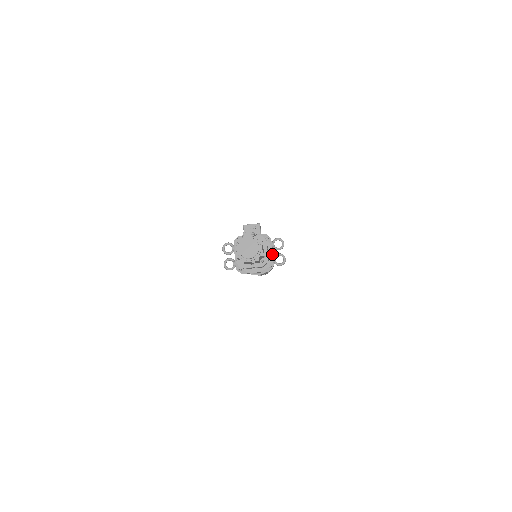
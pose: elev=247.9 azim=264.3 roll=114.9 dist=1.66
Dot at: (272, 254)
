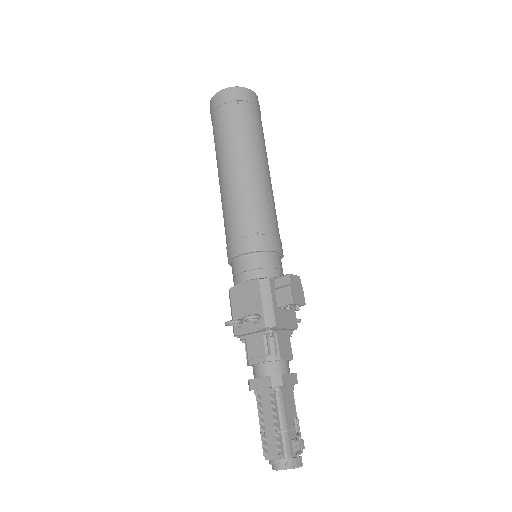
Dot at: occluded
